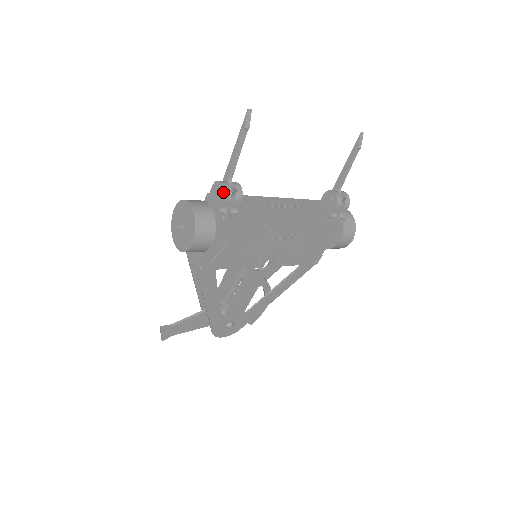
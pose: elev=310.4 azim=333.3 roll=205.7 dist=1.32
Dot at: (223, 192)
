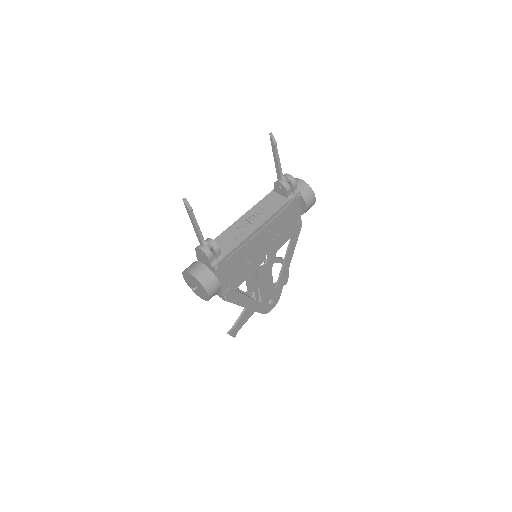
Dot at: (205, 254)
